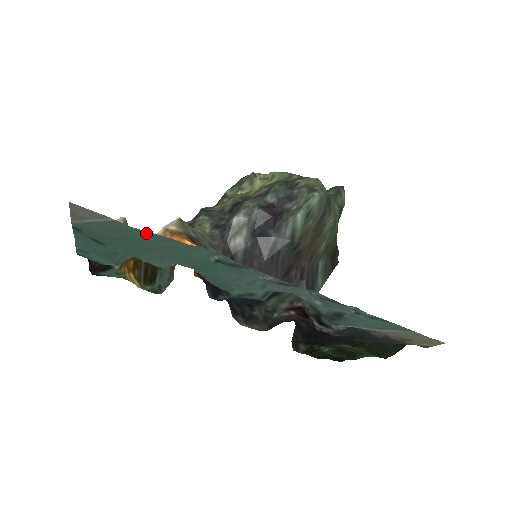
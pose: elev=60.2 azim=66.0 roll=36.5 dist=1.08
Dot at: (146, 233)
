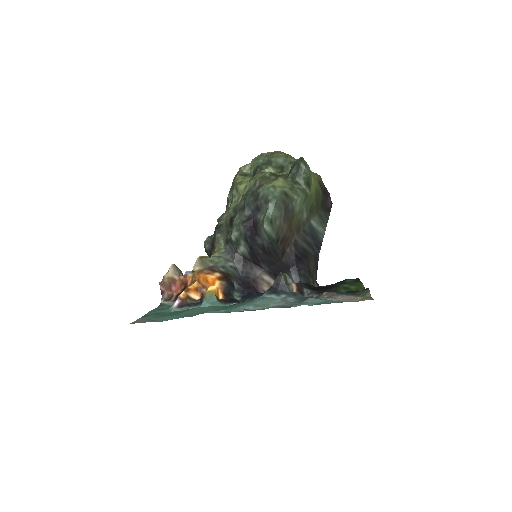
Dot at: (171, 319)
